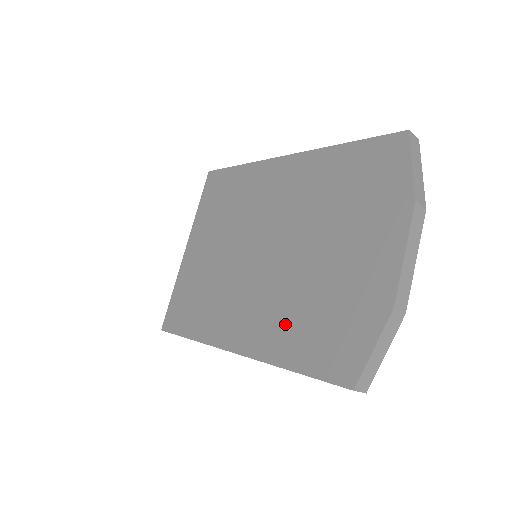
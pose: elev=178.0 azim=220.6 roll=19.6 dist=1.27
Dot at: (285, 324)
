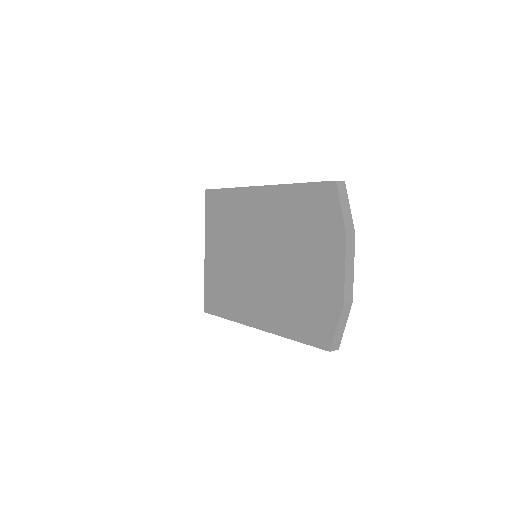
Dot at: (284, 311)
